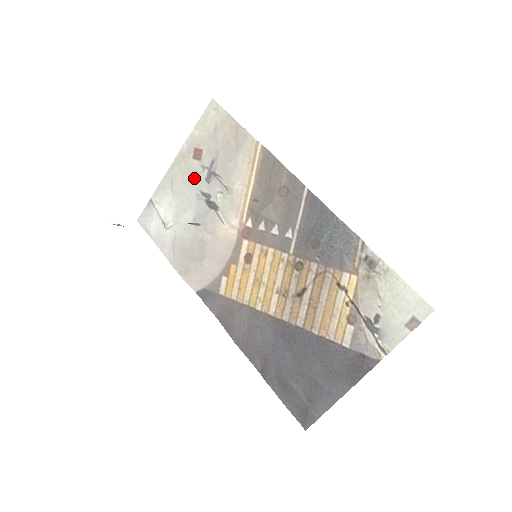
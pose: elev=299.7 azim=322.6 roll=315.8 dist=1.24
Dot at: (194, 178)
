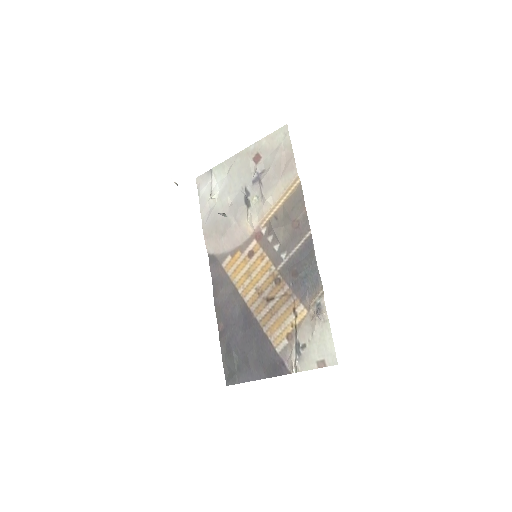
Dot at: (246, 174)
